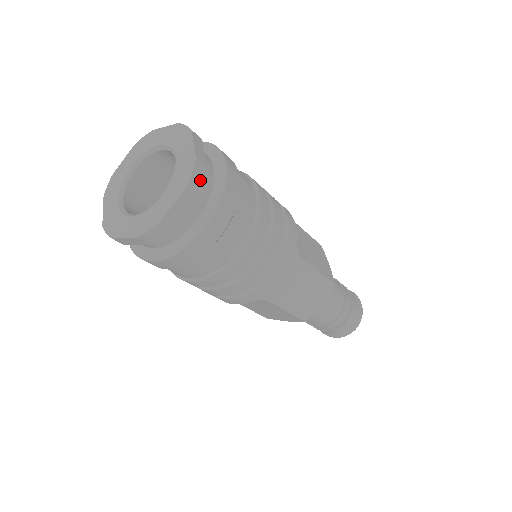
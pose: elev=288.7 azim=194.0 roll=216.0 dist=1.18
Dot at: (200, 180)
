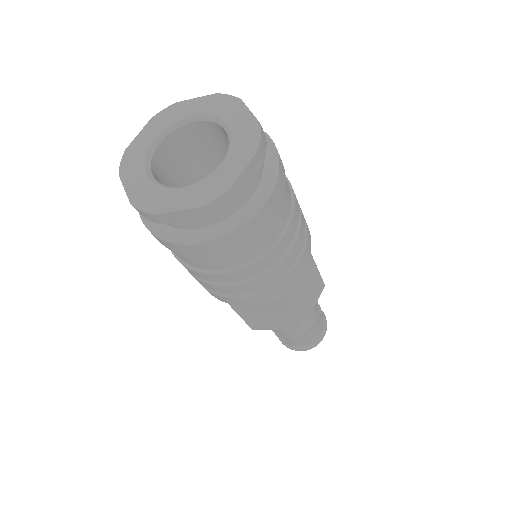
Dot at: (219, 208)
